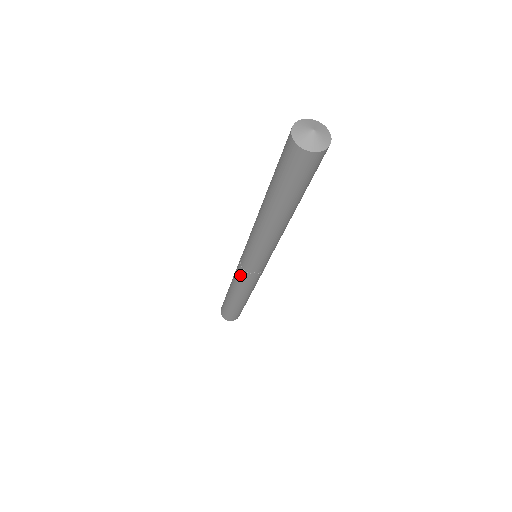
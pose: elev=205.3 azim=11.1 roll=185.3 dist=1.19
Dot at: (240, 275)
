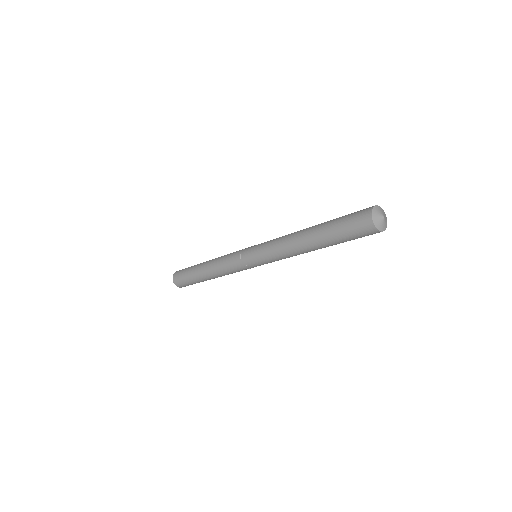
Dot at: (233, 255)
